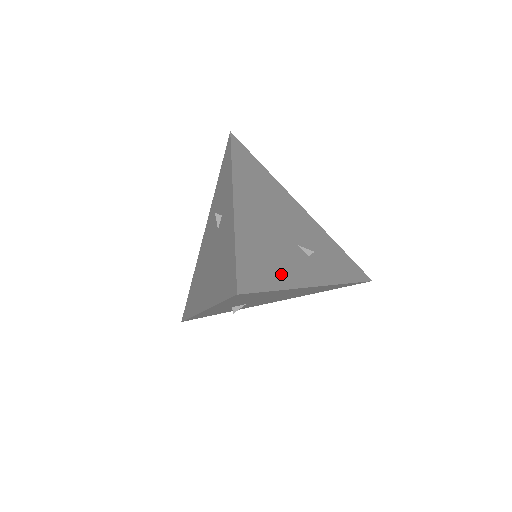
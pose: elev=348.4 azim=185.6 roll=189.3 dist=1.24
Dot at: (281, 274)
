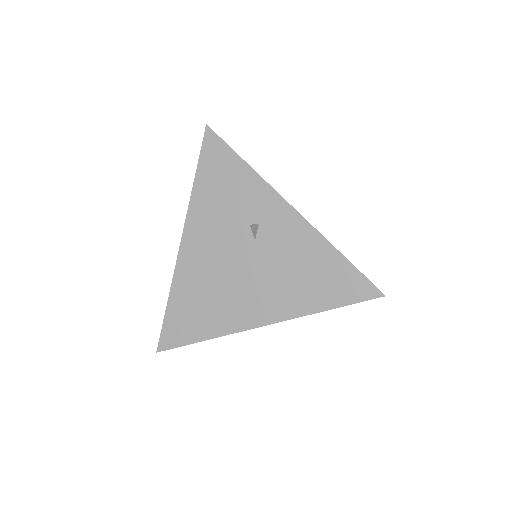
Dot at: occluded
